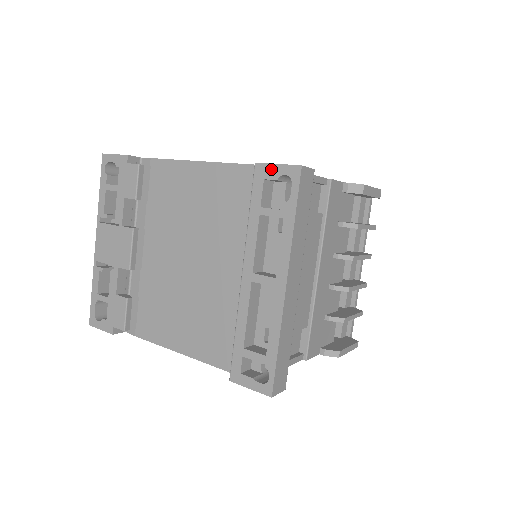
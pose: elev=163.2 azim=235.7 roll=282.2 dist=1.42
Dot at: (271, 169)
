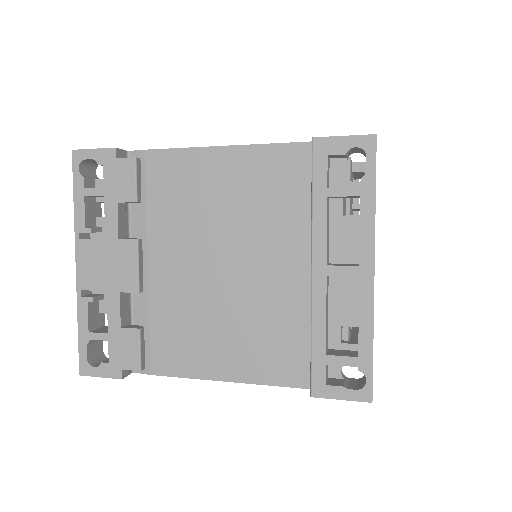
Dot at: (336, 142)
